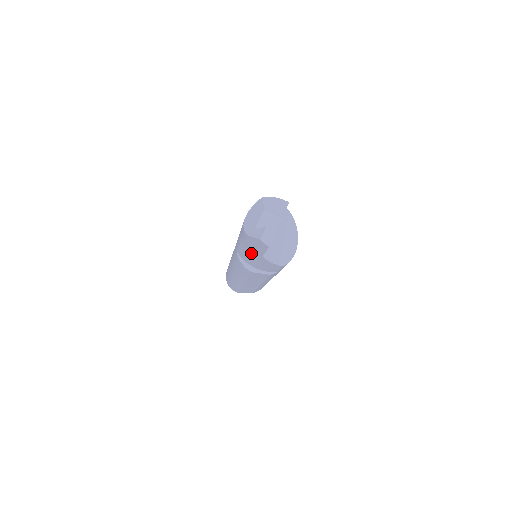
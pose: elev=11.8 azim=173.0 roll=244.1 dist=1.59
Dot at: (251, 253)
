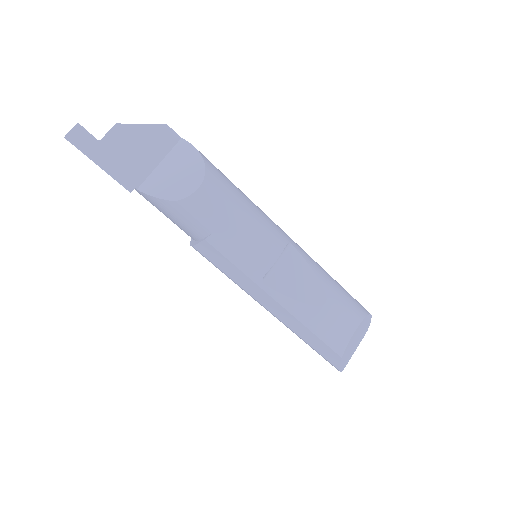
Dot at: occluded
